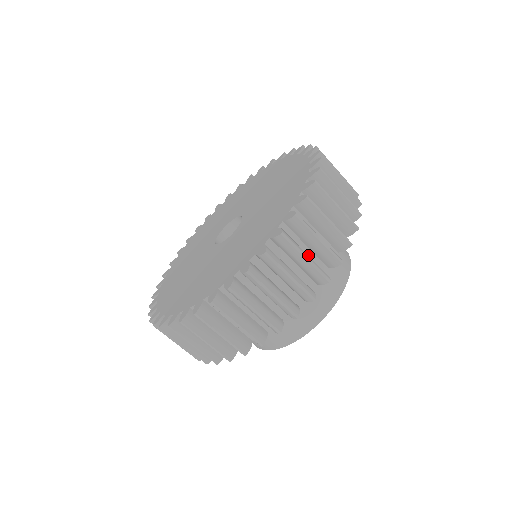
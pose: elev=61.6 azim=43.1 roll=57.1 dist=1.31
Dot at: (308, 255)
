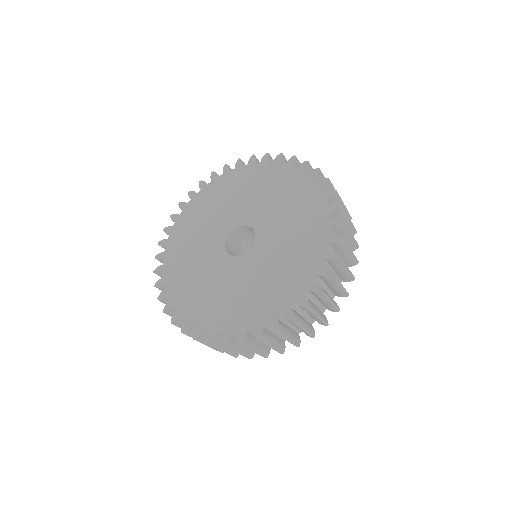
Dot at: (305, 317)
